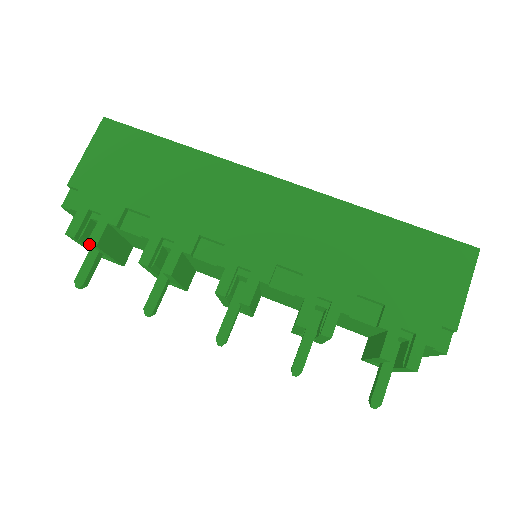
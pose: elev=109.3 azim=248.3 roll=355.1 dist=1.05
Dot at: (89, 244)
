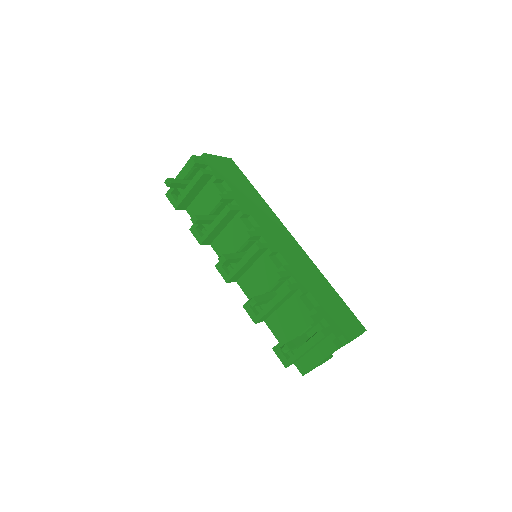
Dot at: (199, 171)
